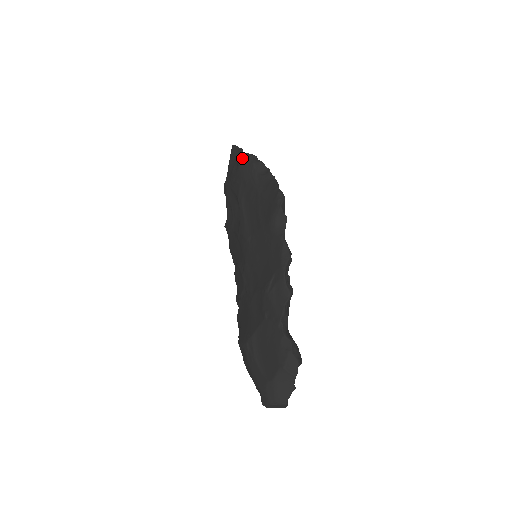
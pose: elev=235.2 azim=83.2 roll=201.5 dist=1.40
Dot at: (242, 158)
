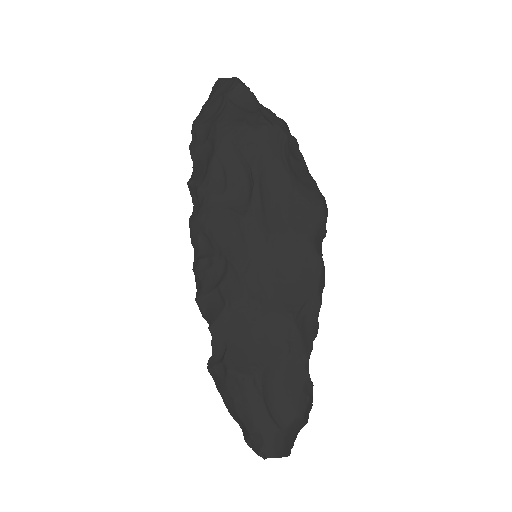
Dot at: (265, 114)
